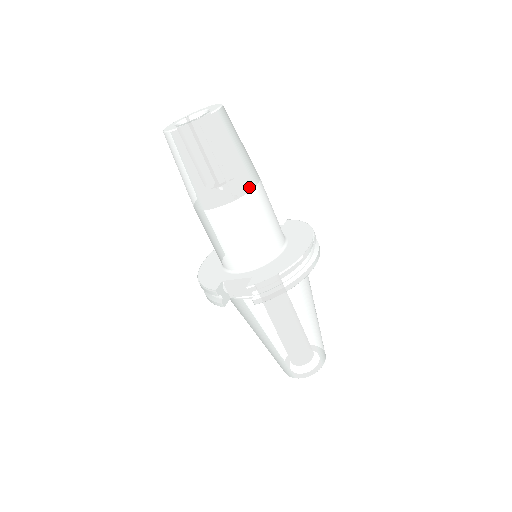
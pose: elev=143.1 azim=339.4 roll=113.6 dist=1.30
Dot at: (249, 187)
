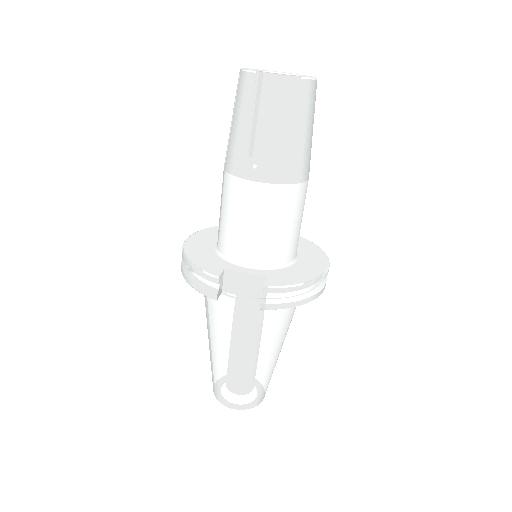
Dot at: (305, 177)
